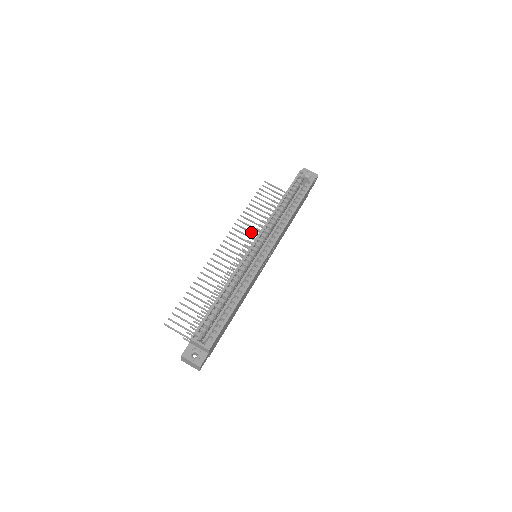
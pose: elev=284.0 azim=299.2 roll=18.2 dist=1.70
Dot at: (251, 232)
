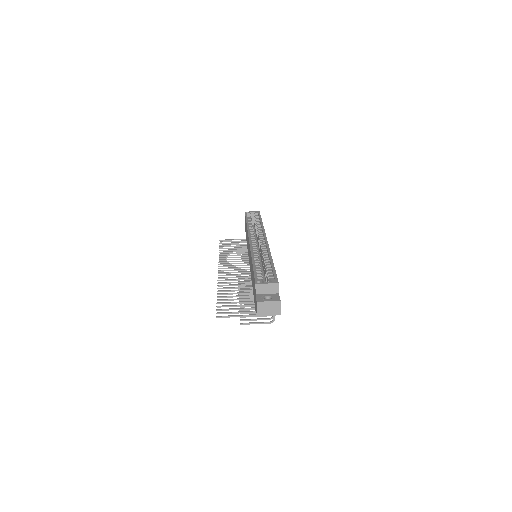
Dot at: (236, 259)
